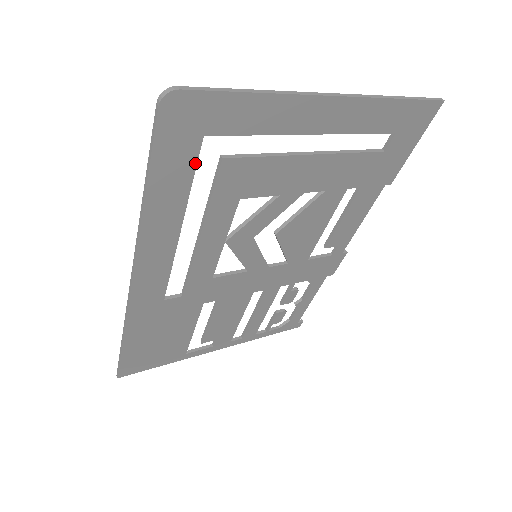
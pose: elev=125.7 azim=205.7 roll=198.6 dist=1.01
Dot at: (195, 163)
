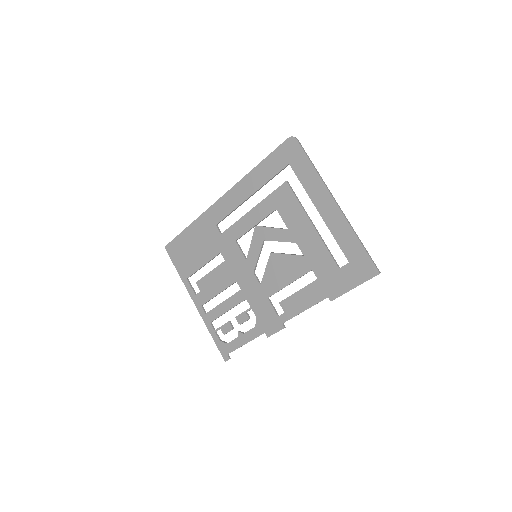
Dot at: (279, 172)
